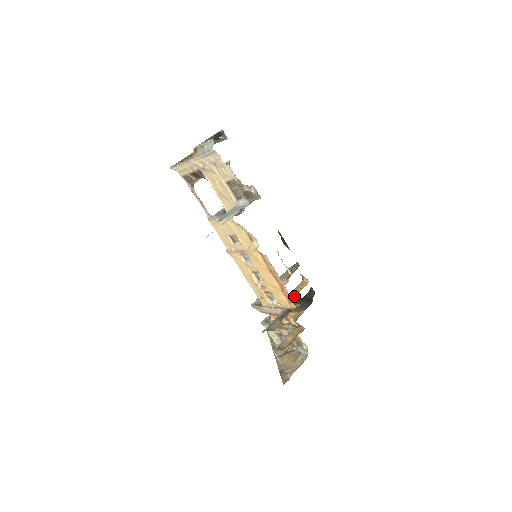
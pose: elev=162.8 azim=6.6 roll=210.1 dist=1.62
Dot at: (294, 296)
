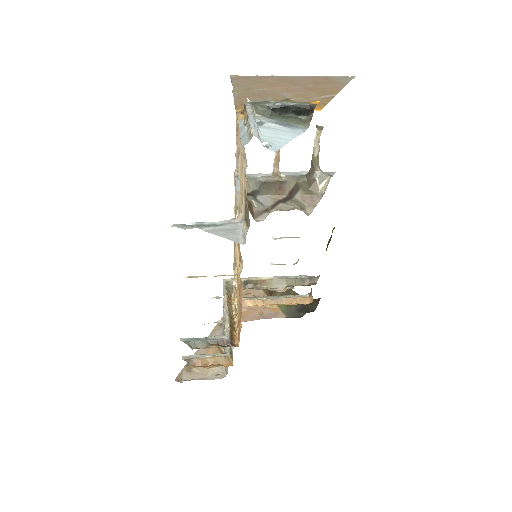
Dot at: (281, 303)
